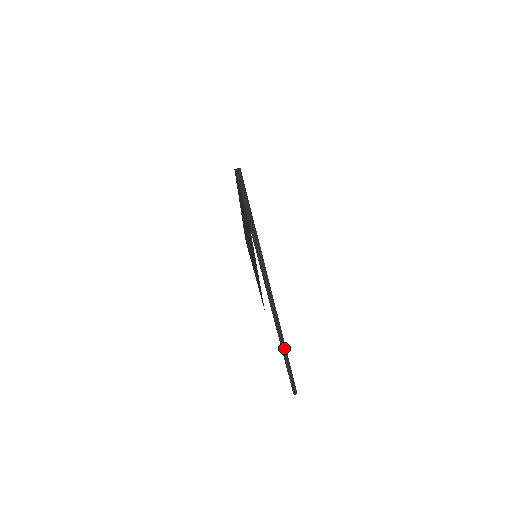
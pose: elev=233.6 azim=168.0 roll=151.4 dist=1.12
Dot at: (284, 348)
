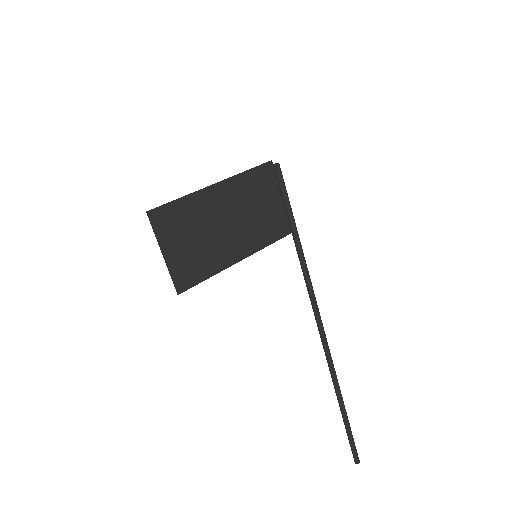
Dot at: (337, 394)
